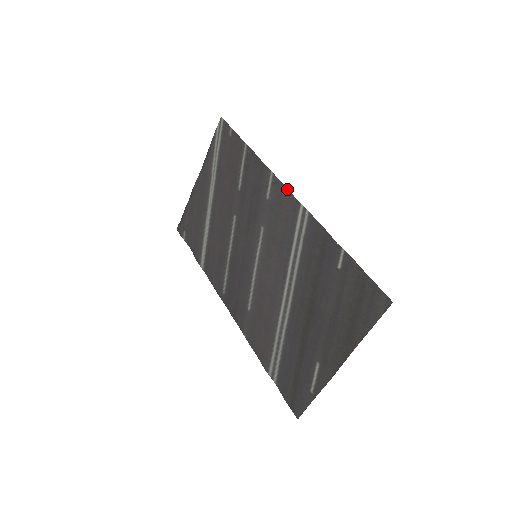
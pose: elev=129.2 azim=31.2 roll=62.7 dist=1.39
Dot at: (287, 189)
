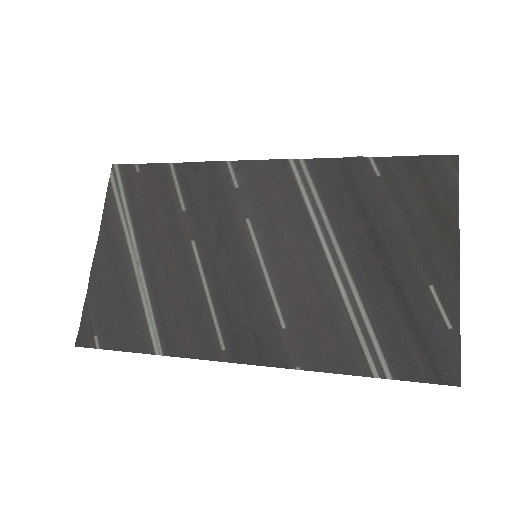
Dot at: (260, 160)
